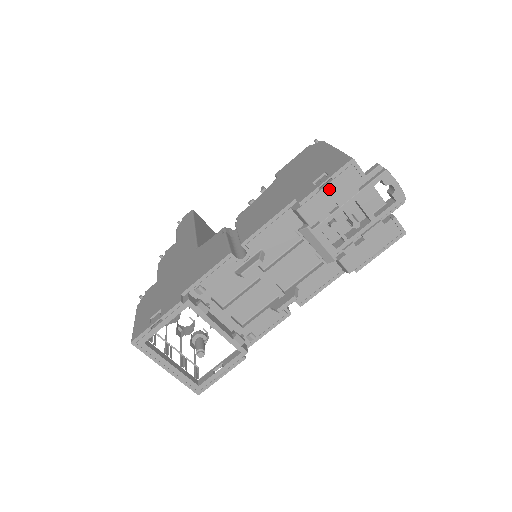
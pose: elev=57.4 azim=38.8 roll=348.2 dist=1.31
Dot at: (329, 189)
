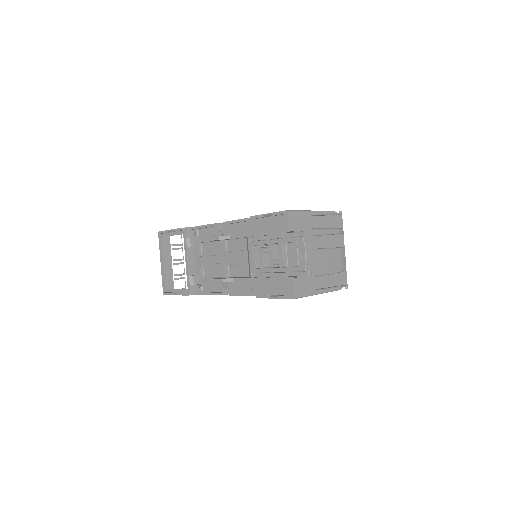
Dot at: (267, 221)
